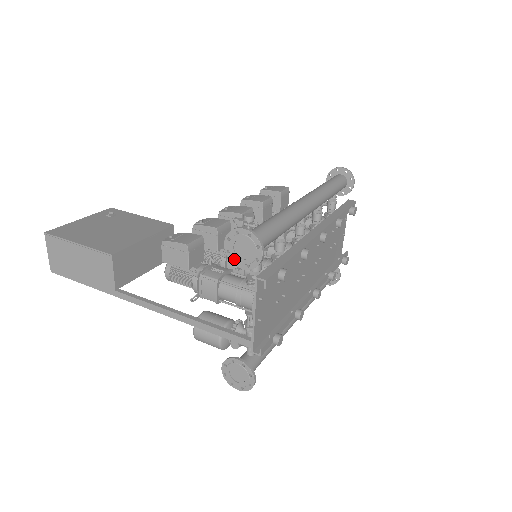
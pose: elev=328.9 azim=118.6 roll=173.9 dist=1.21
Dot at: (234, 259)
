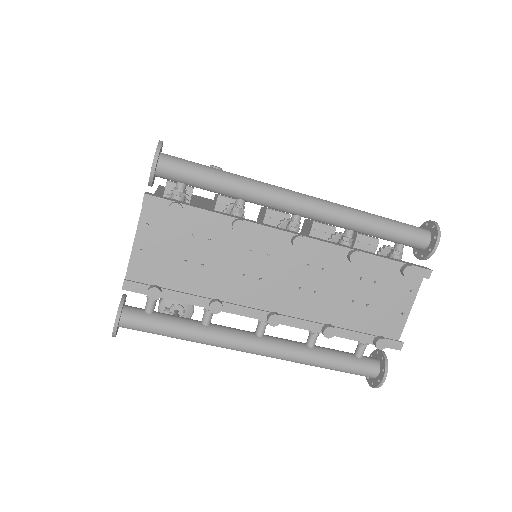
Dot at: occluded
